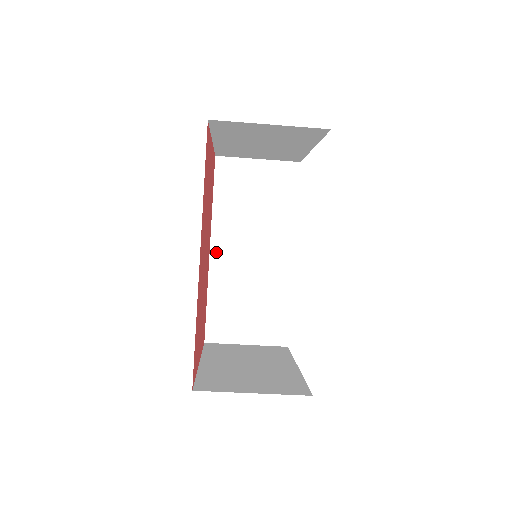
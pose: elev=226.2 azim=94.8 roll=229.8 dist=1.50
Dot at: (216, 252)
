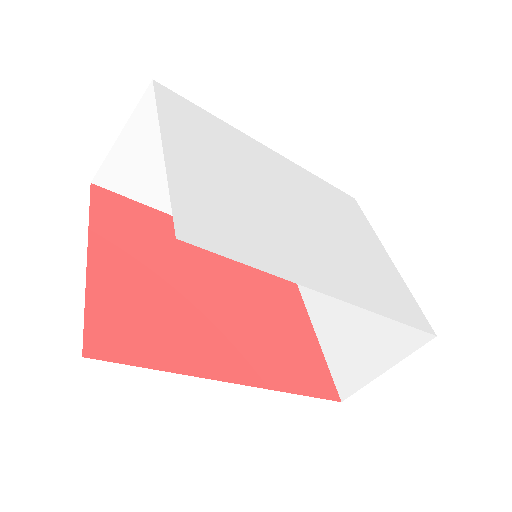
Dot at: occluded
